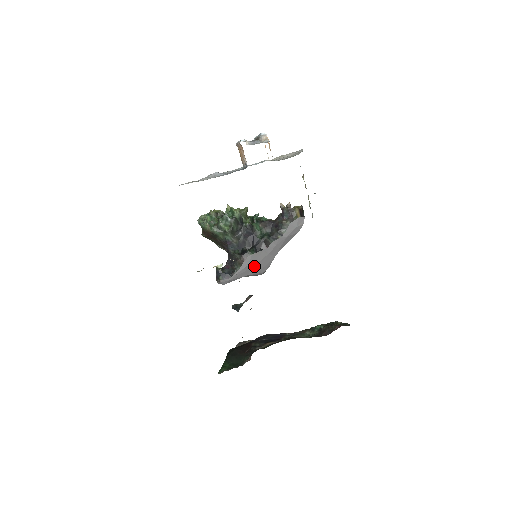
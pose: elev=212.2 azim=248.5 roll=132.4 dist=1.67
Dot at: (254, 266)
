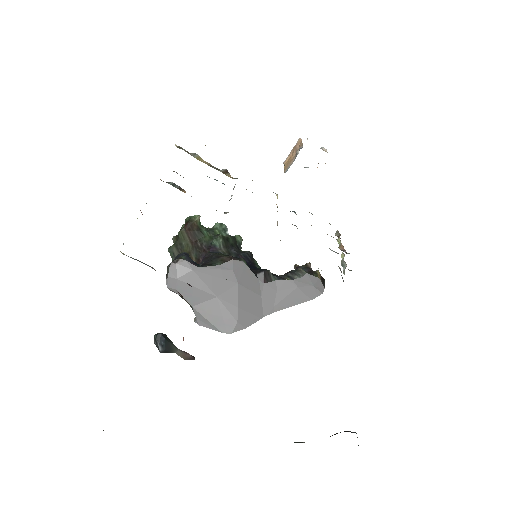
Dot at: (237, 285)
